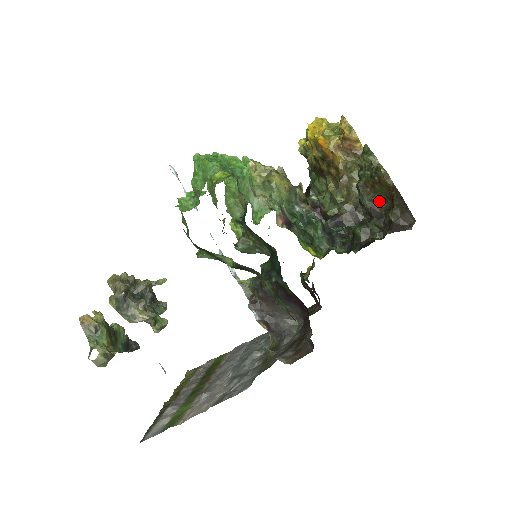
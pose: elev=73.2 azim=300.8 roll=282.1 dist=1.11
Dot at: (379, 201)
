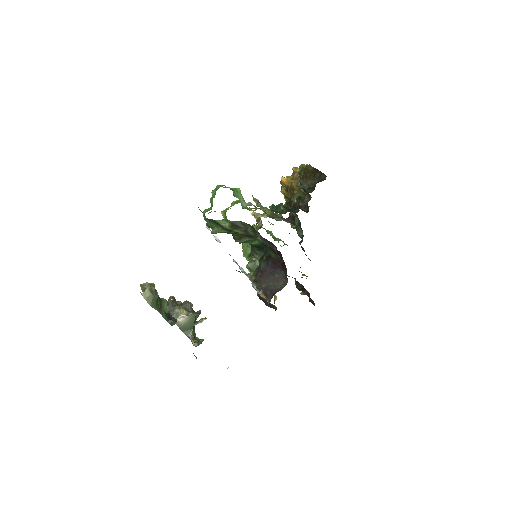
Dot at: (311, 182)
